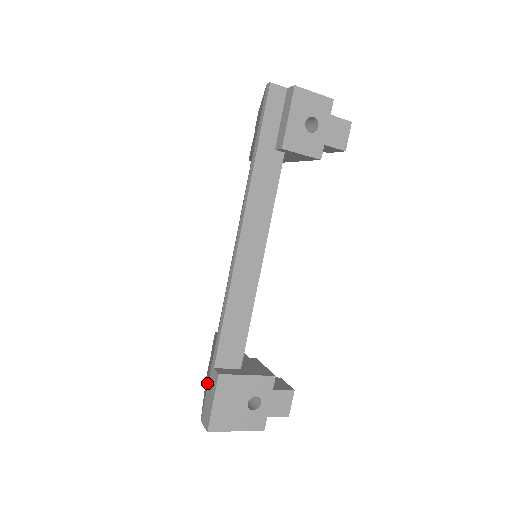
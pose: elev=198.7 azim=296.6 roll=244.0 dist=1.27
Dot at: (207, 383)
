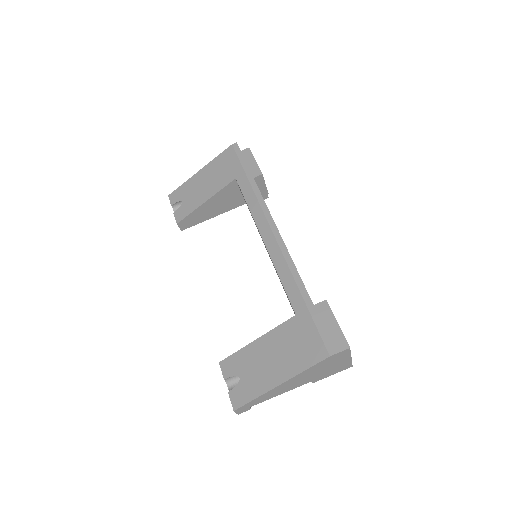
Dot at: (304, 334)
